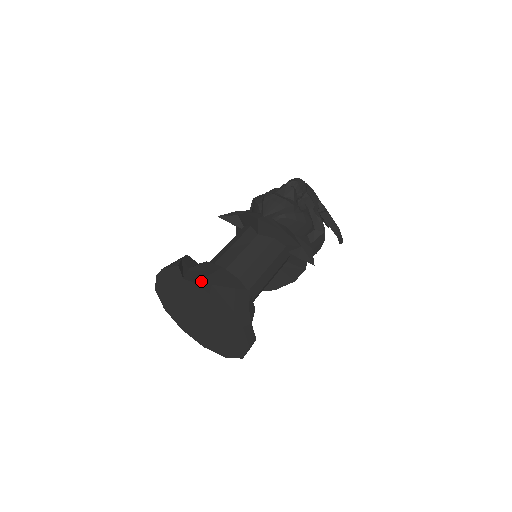
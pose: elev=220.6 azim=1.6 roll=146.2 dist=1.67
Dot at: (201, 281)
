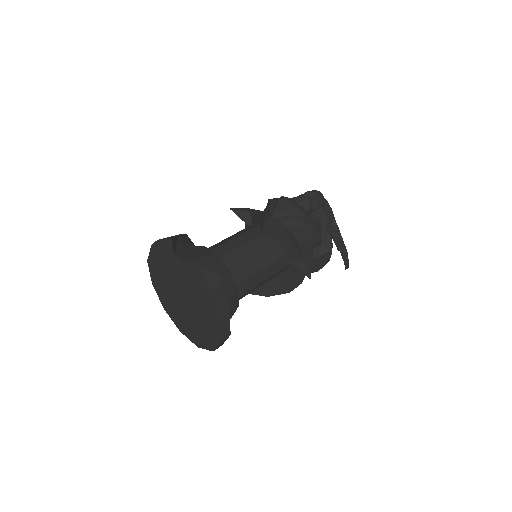
Dot at: (190, 261)
